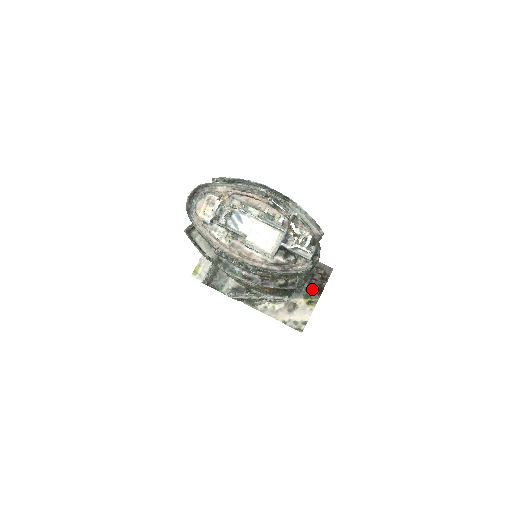
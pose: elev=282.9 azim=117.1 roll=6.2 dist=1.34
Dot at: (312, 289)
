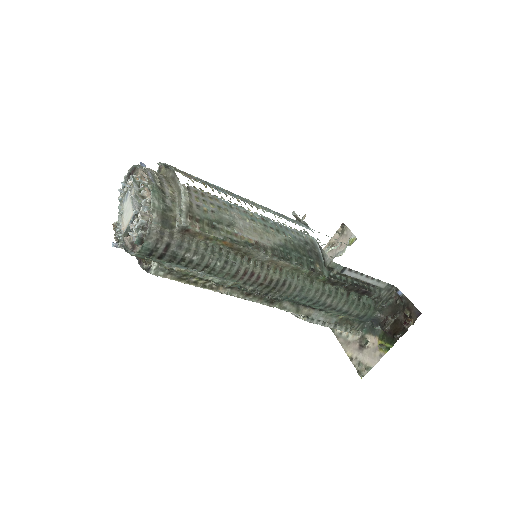
Dot at: (390, 331)
